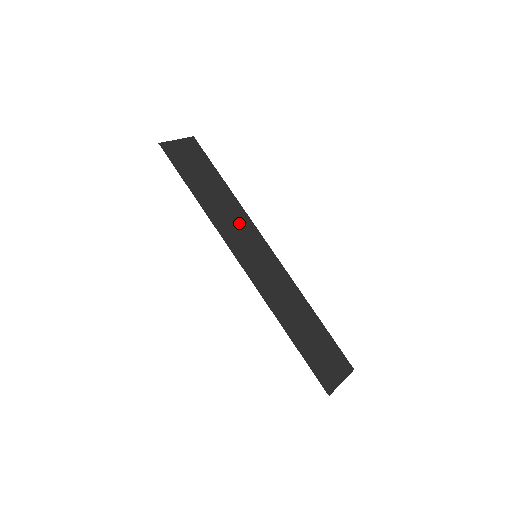
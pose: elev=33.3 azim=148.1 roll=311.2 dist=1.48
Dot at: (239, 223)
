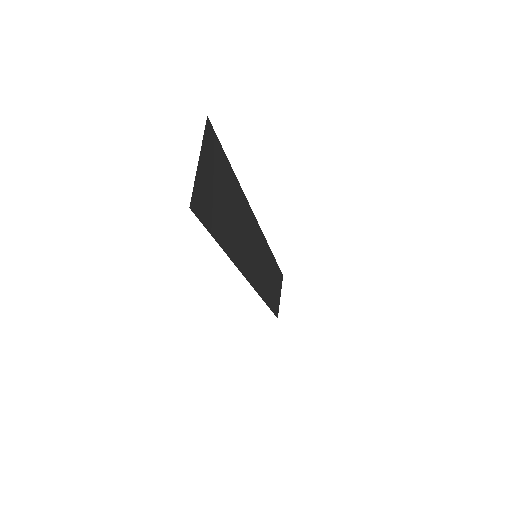
Dot at: (247, 231)
